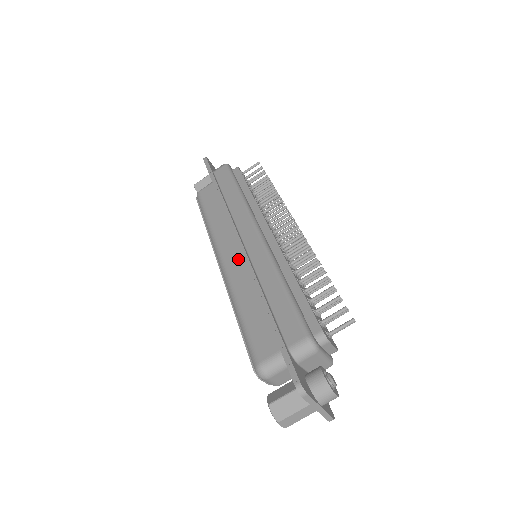
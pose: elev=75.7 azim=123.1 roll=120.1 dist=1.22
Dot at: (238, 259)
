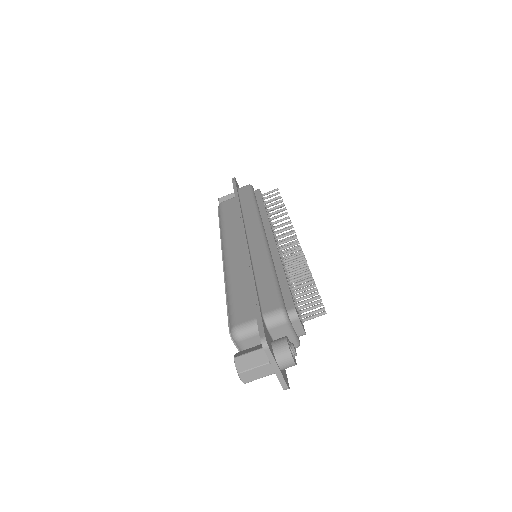
Dot at: (240, 252)
